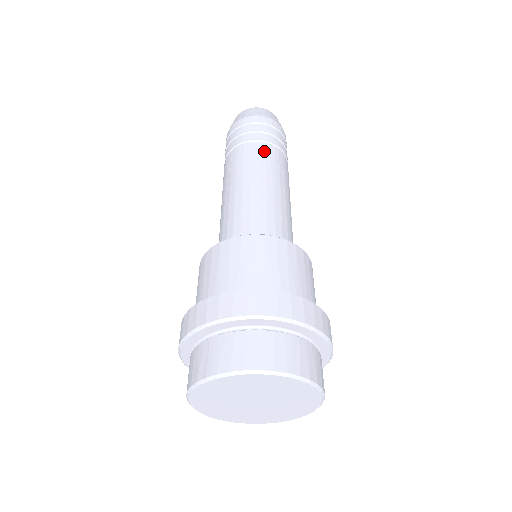
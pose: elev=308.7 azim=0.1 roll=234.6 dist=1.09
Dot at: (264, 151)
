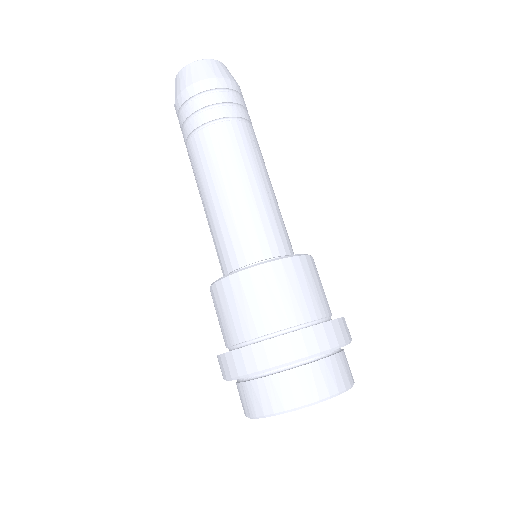
Dot at: (216, 138)
